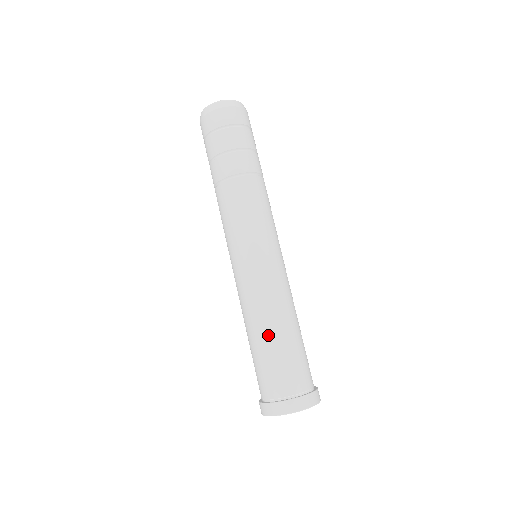
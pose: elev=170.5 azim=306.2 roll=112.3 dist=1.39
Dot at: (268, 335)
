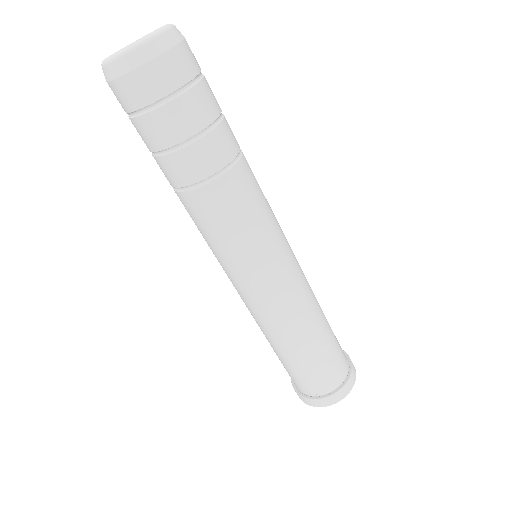
Dot at: (317, 338)
